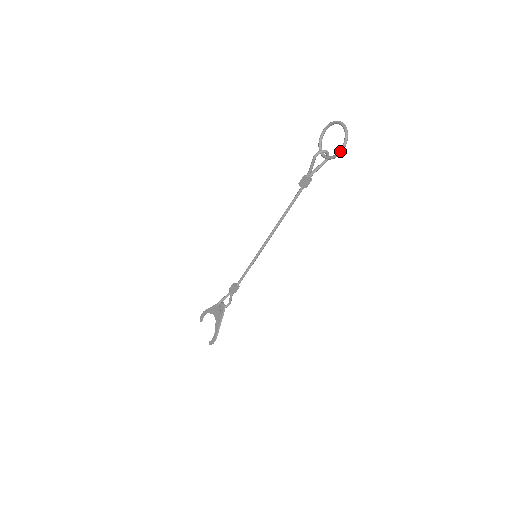
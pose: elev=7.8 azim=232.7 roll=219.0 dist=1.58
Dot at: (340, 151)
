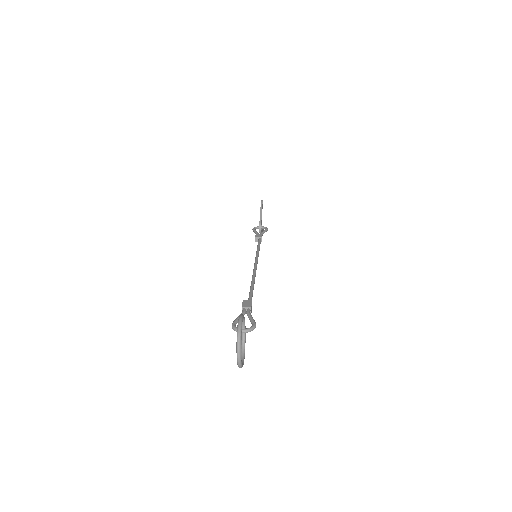
Dot at: occluded
